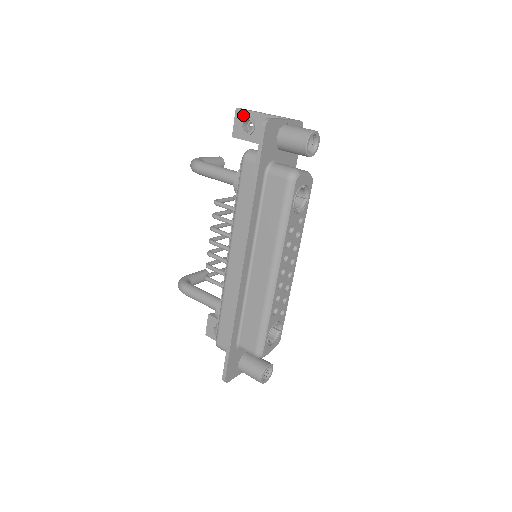
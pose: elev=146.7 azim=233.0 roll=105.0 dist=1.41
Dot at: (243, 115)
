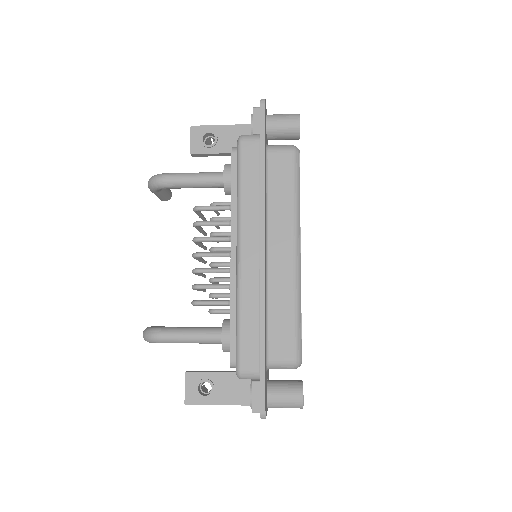
Dot at: (201, 131)
